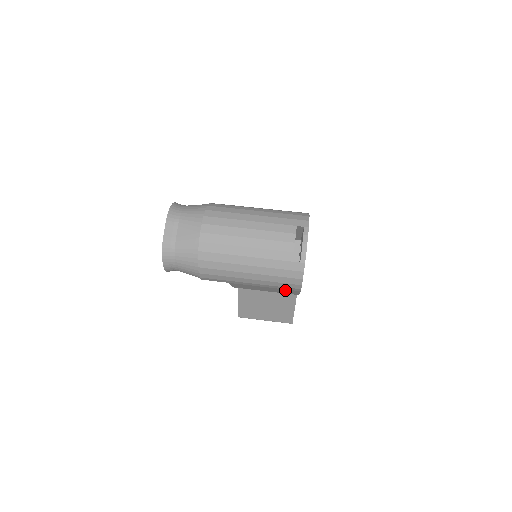
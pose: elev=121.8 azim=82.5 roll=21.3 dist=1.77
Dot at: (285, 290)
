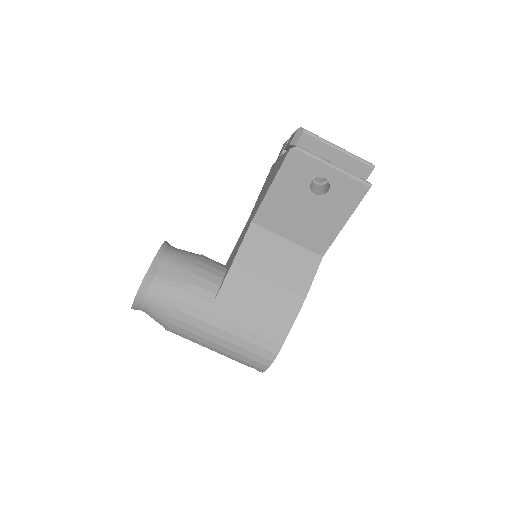
Dot at: occluded
